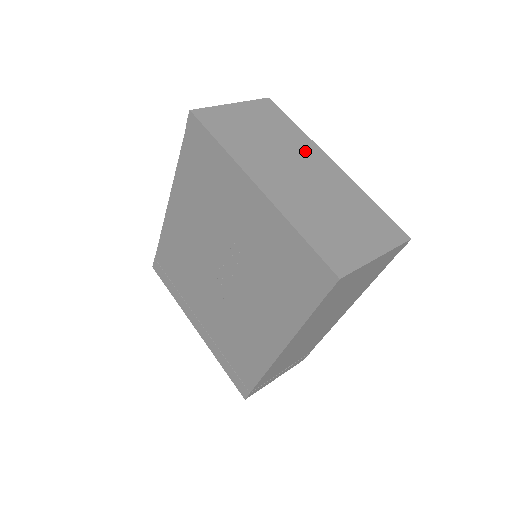
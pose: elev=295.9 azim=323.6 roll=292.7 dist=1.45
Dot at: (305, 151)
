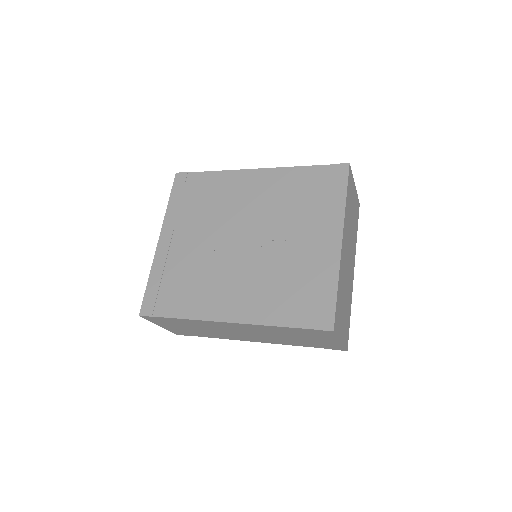
Dot at: (353, 251)
